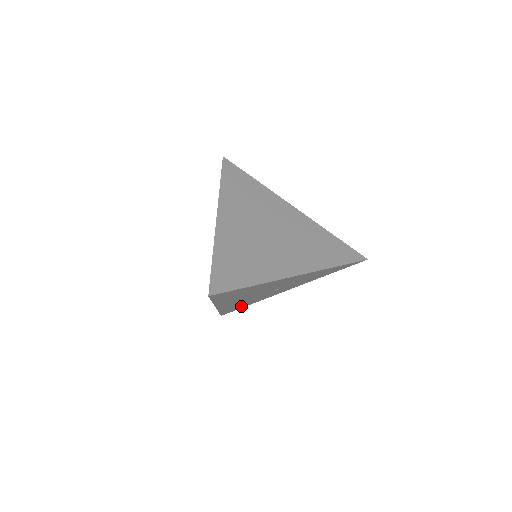
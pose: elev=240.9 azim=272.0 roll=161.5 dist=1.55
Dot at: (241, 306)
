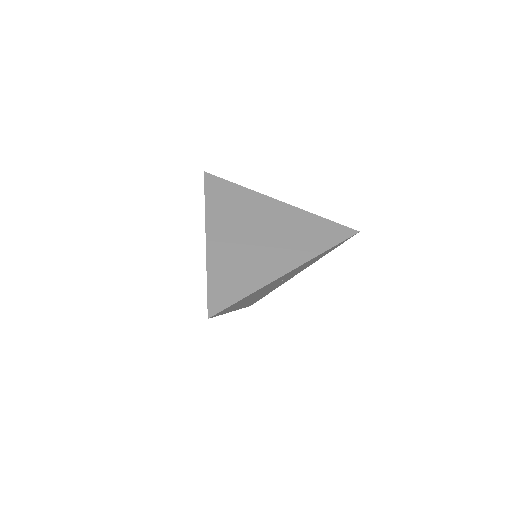
Dot at: (262, 296)
